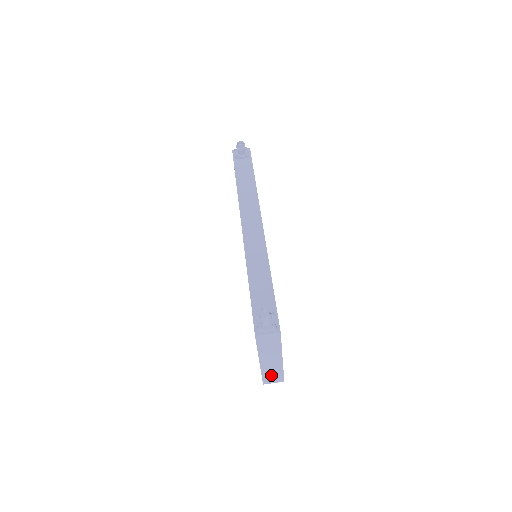
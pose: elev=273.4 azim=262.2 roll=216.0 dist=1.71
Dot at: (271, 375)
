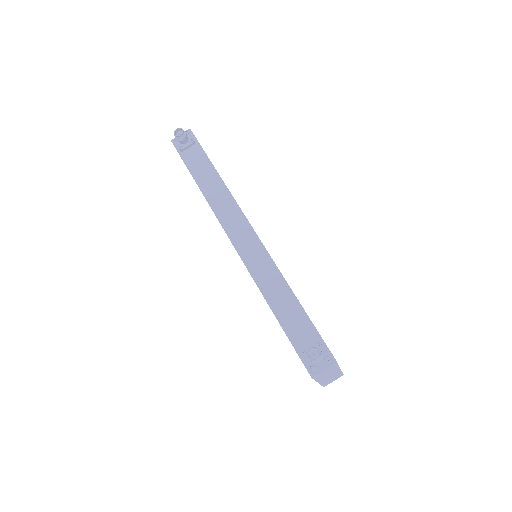
Dot at: (330, 380)
